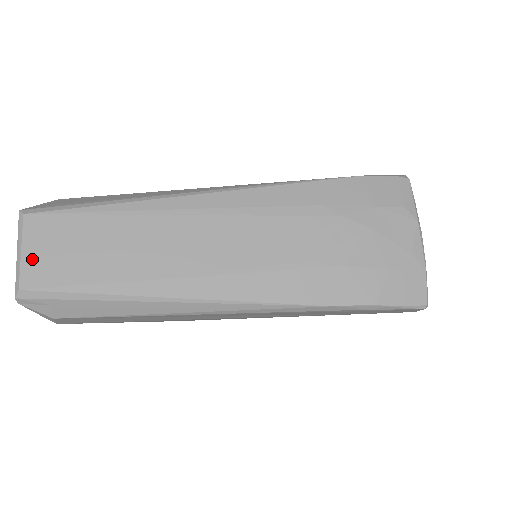
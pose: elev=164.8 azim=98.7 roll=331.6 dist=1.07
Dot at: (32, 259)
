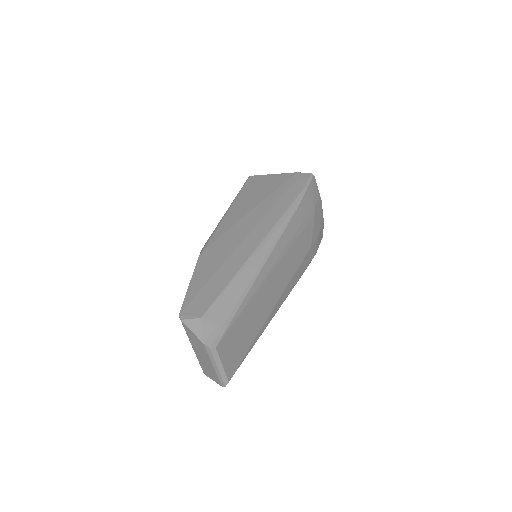
Dot at: (228, 364)
